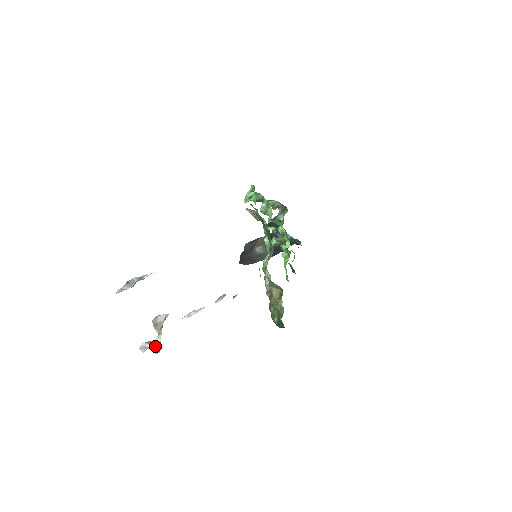
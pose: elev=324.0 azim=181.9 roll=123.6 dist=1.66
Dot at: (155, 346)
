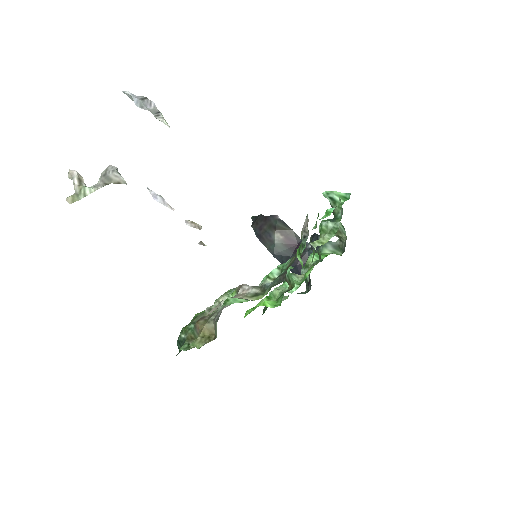
Dot at: (78, 191)
